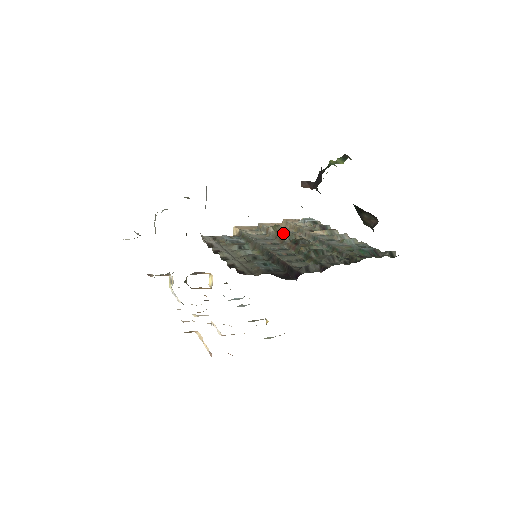
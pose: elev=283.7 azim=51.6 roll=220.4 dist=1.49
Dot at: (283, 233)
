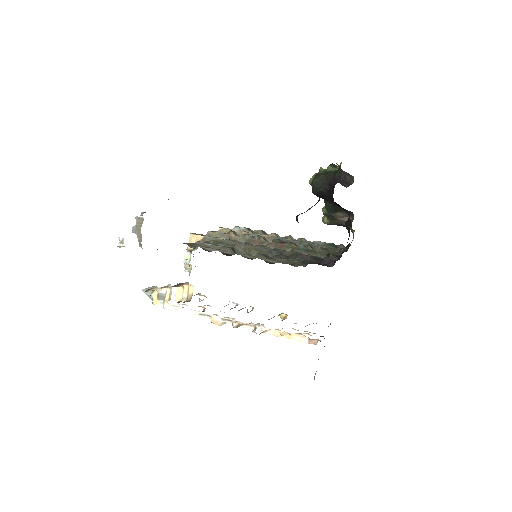
Dot at: (257, 235)
